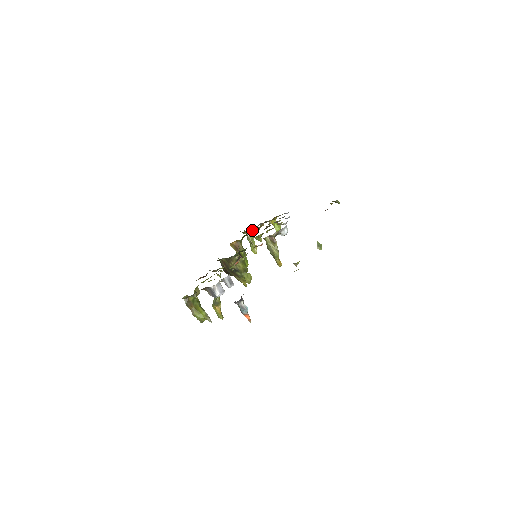
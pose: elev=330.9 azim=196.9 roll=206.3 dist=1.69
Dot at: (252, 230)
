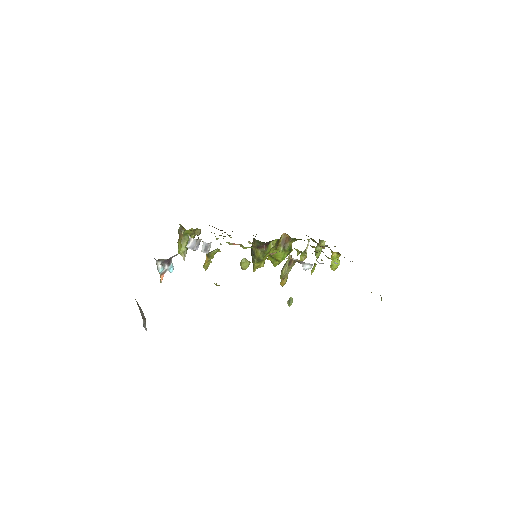
Dot at: (317, 243)
